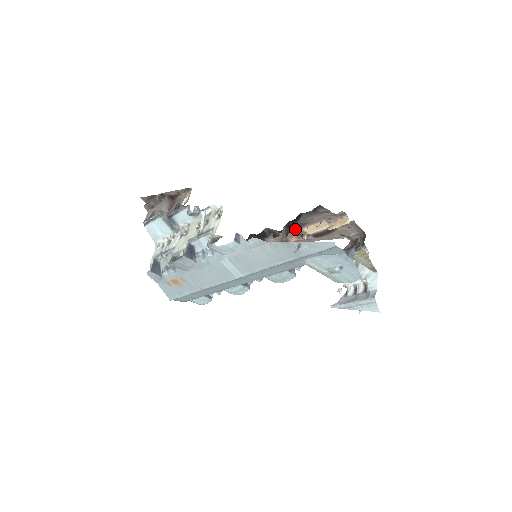
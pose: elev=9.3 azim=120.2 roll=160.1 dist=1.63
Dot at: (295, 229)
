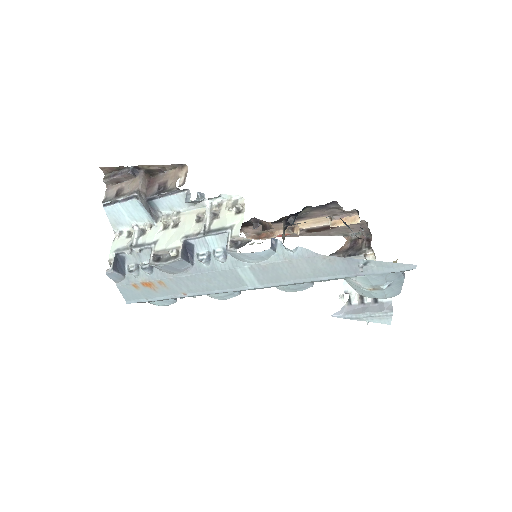
Dot at: occluded
